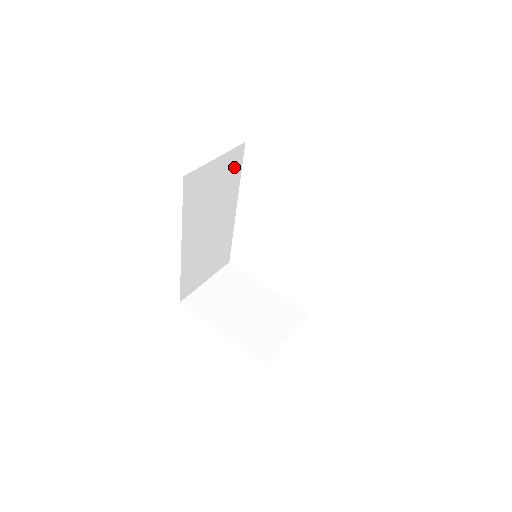
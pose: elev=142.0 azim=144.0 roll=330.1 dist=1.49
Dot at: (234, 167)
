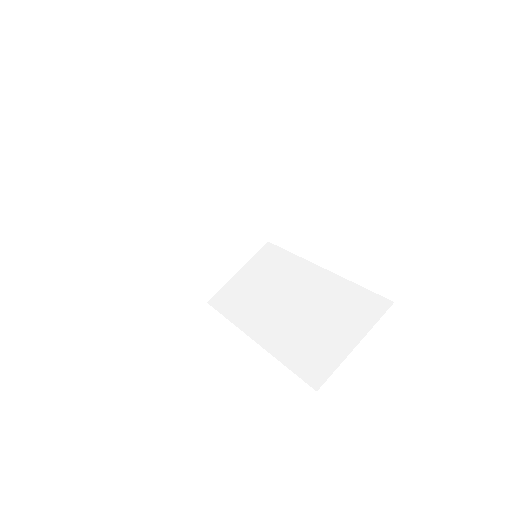
Dot at: occluded
